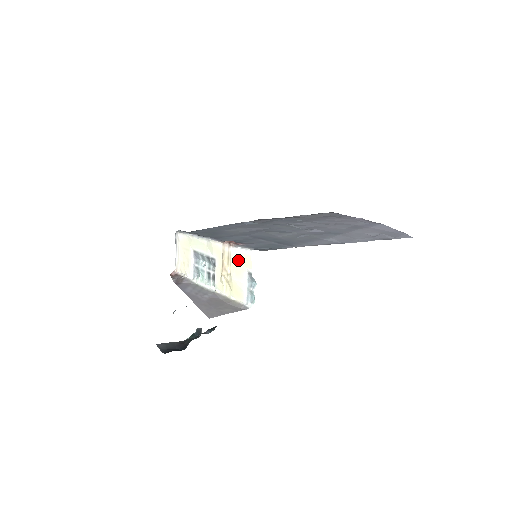
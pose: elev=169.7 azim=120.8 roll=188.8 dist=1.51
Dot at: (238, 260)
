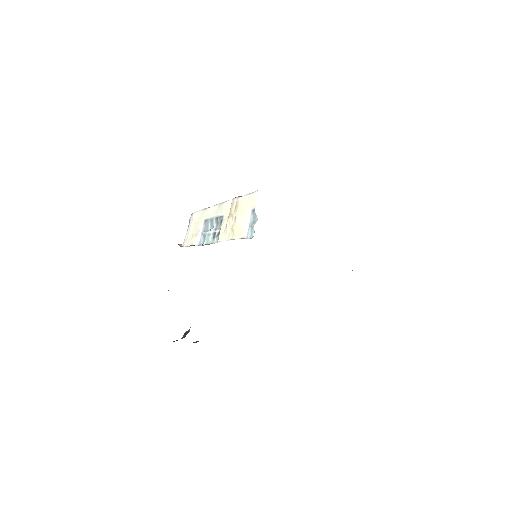
Dot at: (244, 203)
